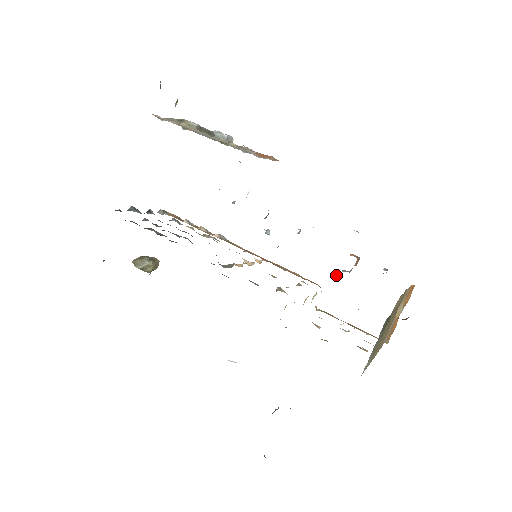
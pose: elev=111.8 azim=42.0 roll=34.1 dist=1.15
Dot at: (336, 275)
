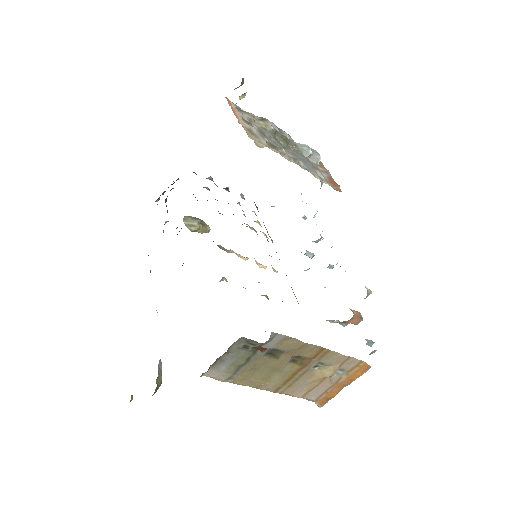
Dot at: (329, 321)
